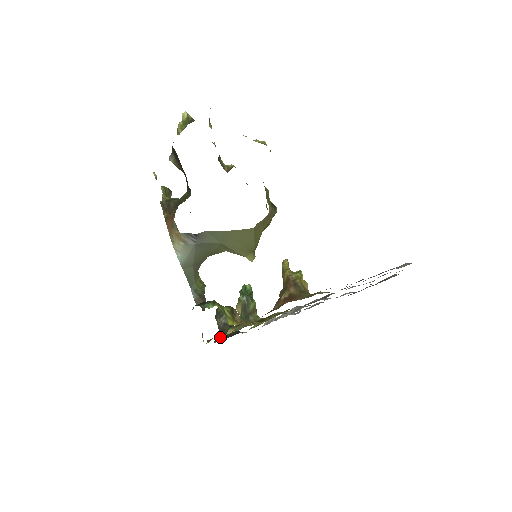
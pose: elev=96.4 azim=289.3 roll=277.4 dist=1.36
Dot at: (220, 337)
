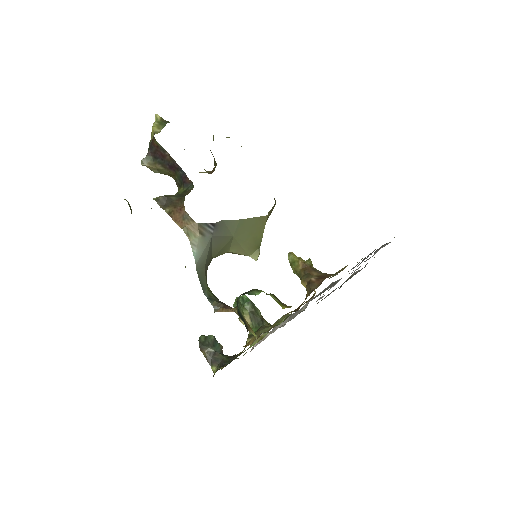
Dot at: (213, 370)
